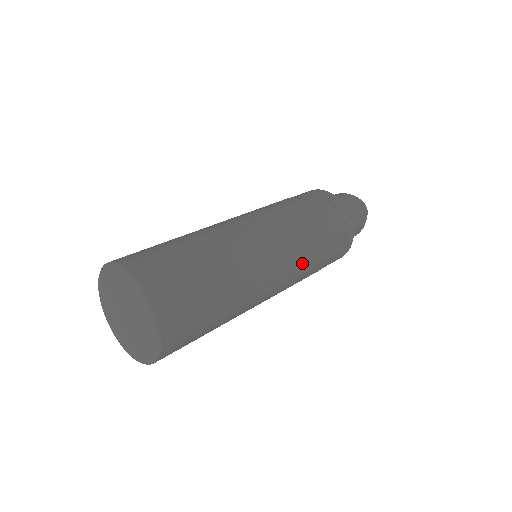
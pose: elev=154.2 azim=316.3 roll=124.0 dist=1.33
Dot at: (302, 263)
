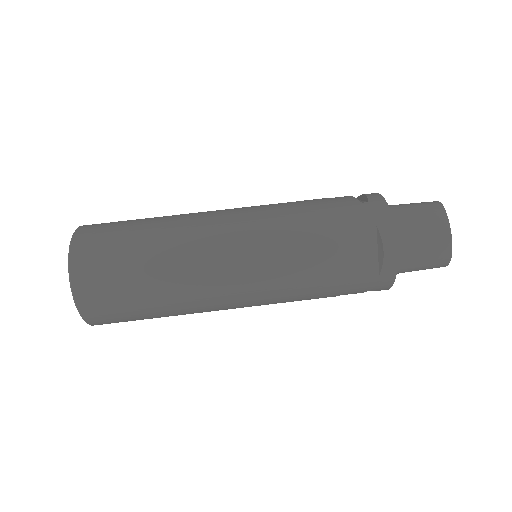
Dot at: occluded
